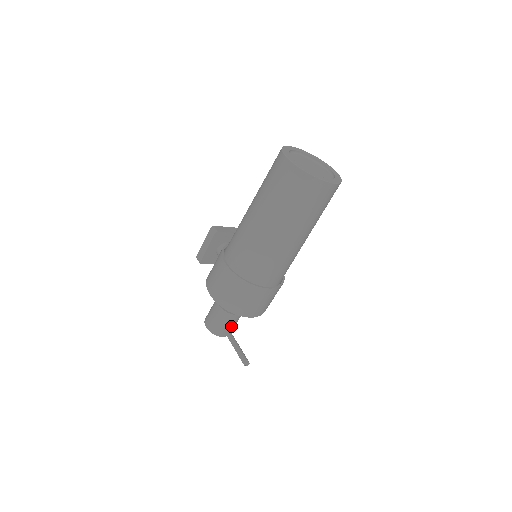
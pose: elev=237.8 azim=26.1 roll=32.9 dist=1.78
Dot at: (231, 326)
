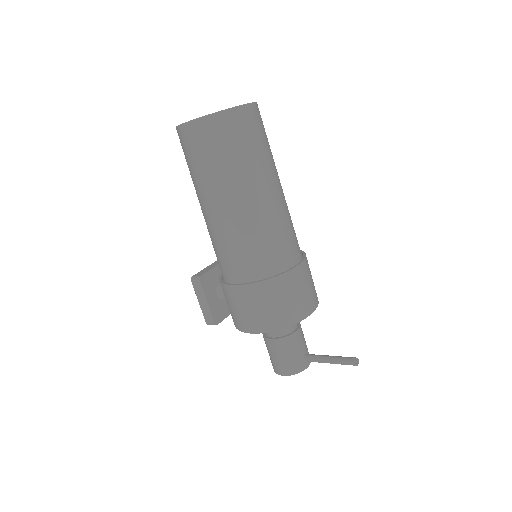
Dot at: (304, 348)
